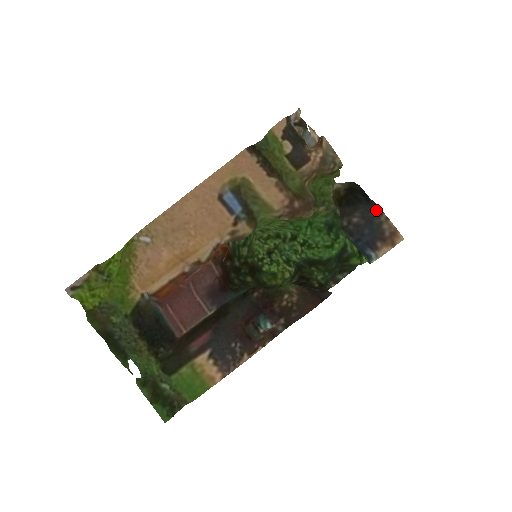
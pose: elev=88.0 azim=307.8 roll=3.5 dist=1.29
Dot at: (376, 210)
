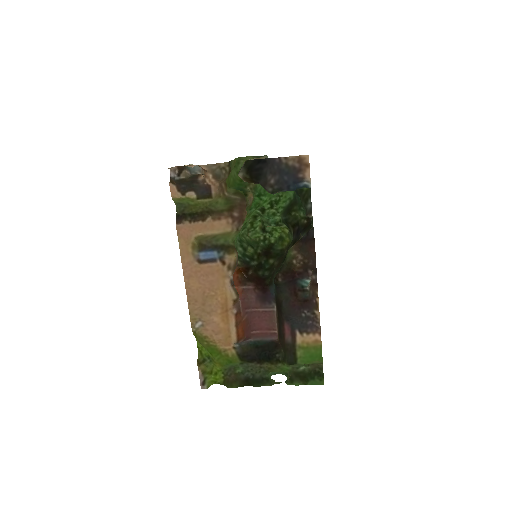
Dot at: (275, 161)
